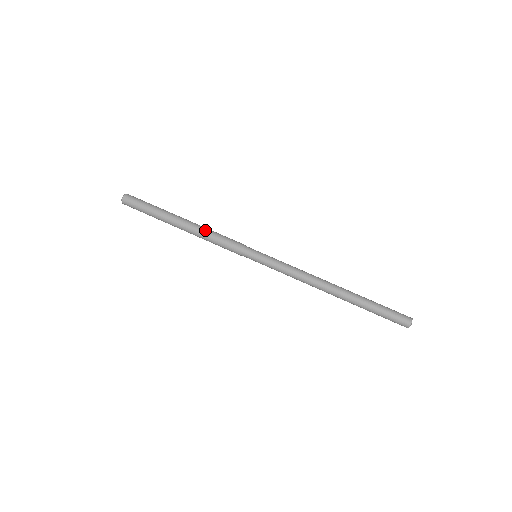
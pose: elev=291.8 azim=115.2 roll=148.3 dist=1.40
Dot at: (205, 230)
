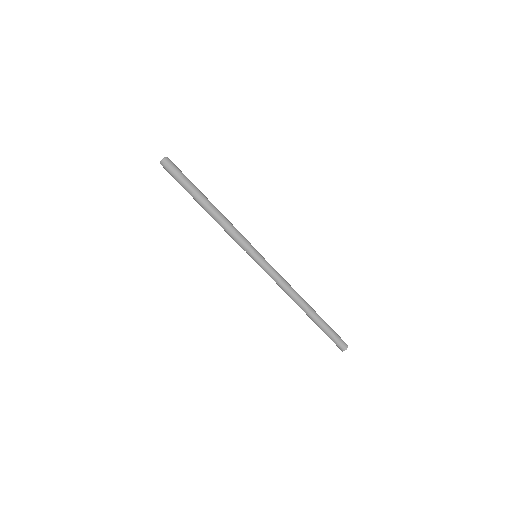
Dot at: (223, 220)
